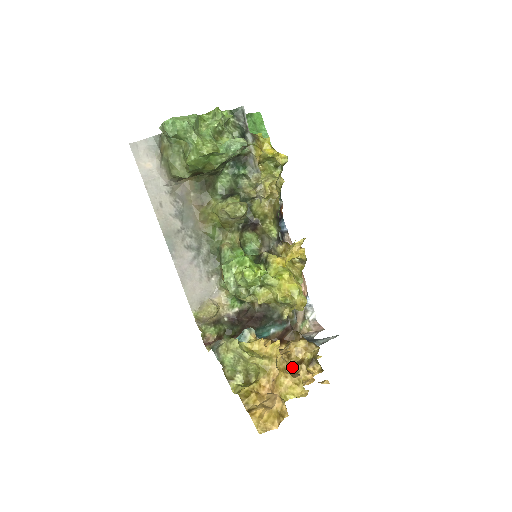
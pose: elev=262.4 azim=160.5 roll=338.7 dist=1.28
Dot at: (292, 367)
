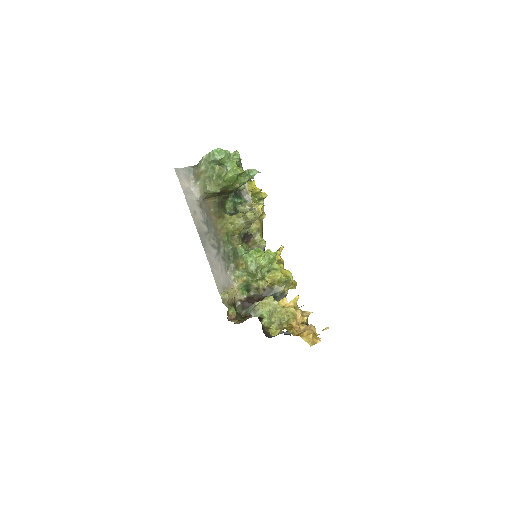
Dot at: occluded
